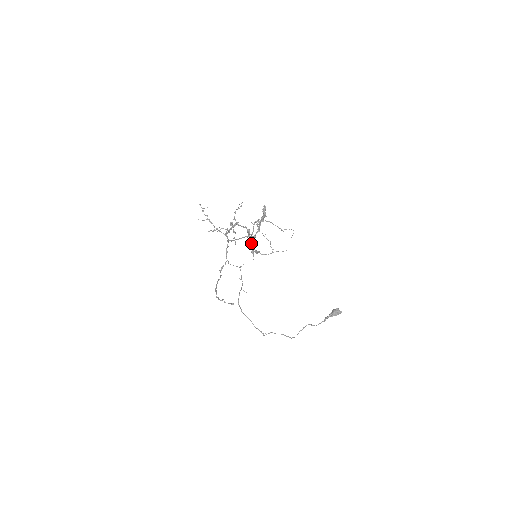
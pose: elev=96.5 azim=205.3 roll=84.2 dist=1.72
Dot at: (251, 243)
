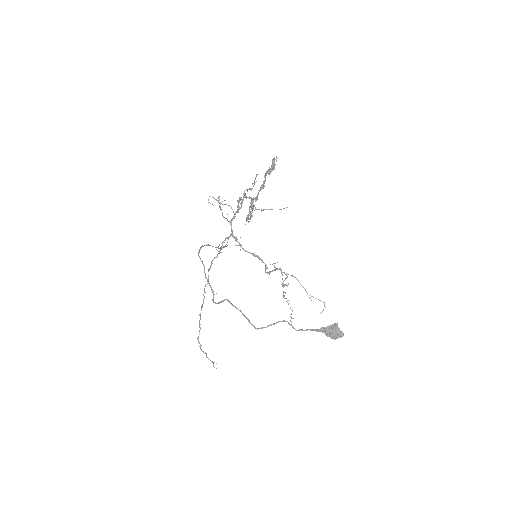
Dot at: (249, 207)
